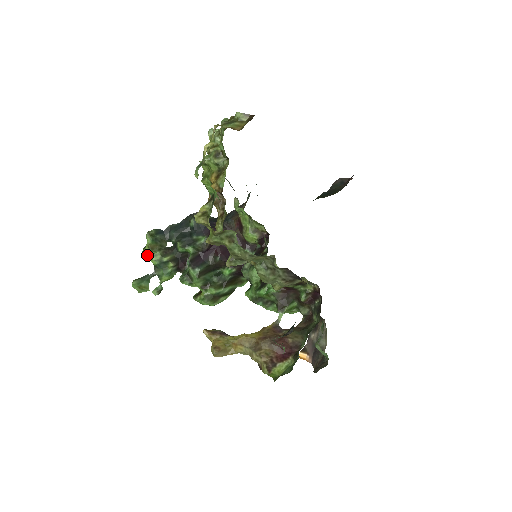
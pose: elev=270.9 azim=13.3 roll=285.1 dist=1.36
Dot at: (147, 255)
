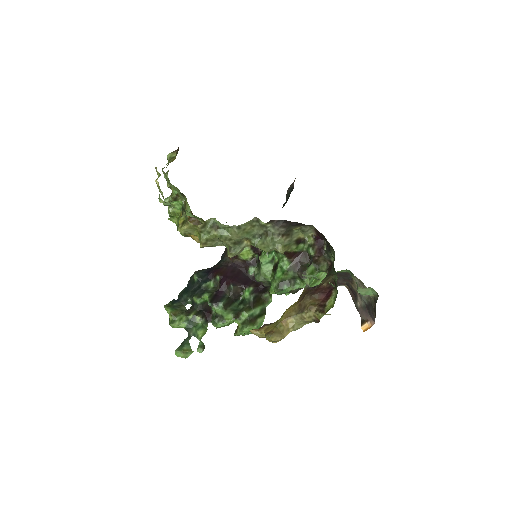
Dot at: (174, 323)
